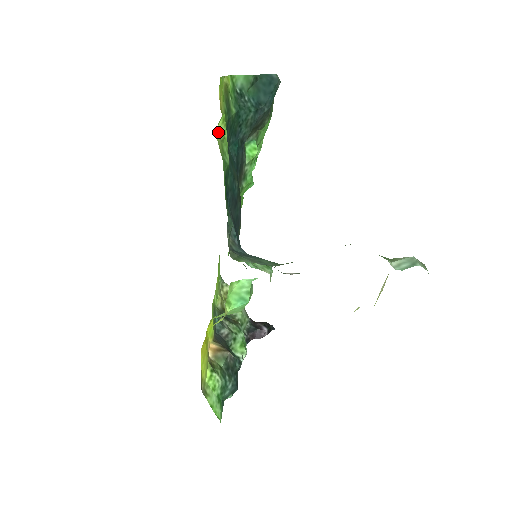
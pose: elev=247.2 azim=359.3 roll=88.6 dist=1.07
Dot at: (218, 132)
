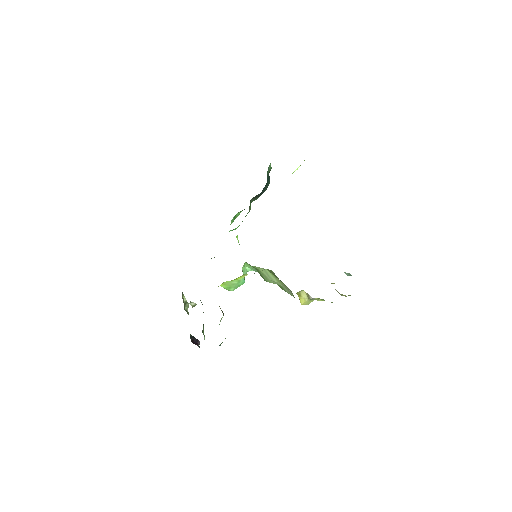
Dot at: occluded
